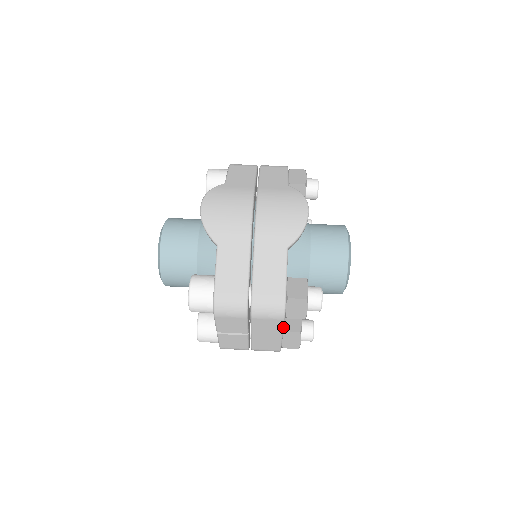
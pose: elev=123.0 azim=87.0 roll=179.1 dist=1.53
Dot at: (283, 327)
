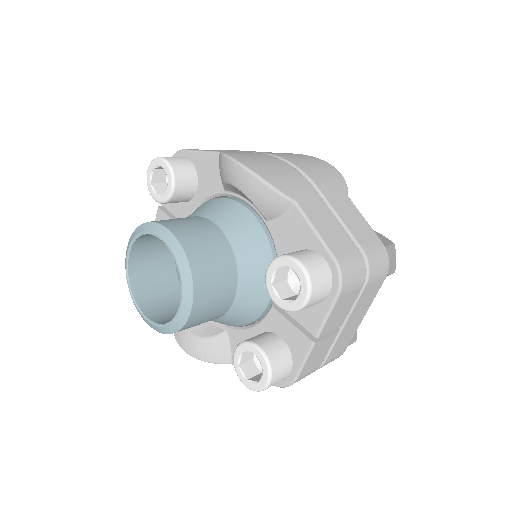
Dot at: (375, 296)
